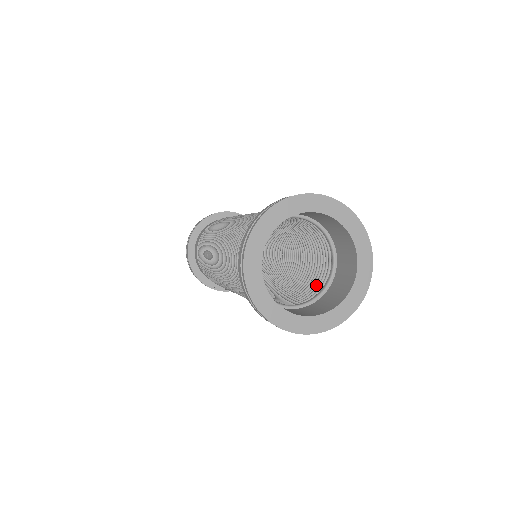
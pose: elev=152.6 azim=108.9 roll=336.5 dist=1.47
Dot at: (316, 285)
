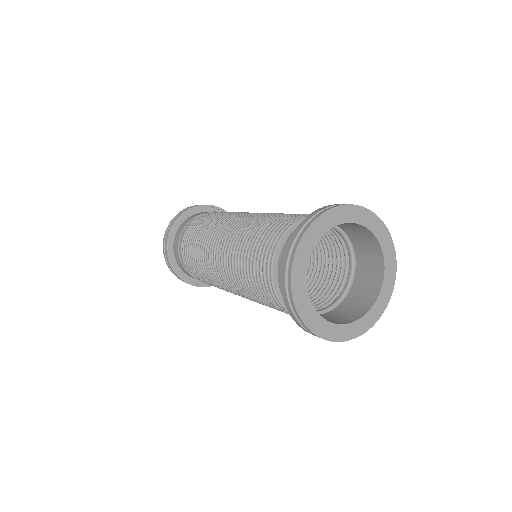
Dot at: (338, 257)
